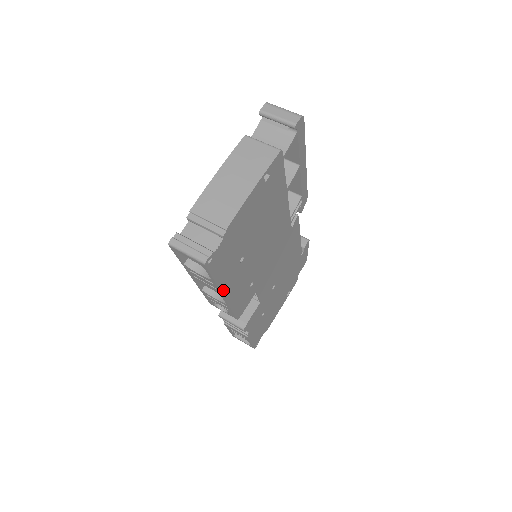
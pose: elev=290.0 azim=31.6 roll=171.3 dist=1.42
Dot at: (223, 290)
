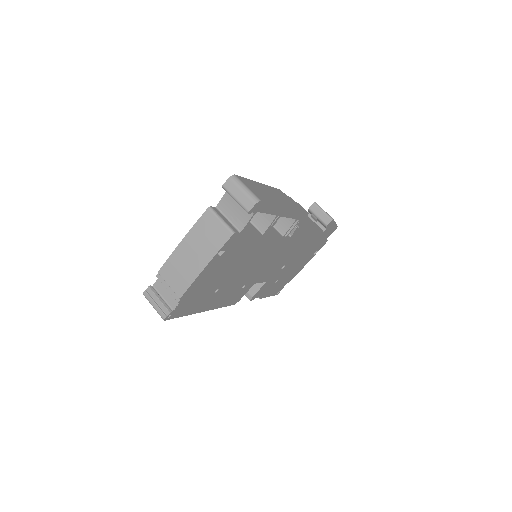
Dot at: (201, 310)
